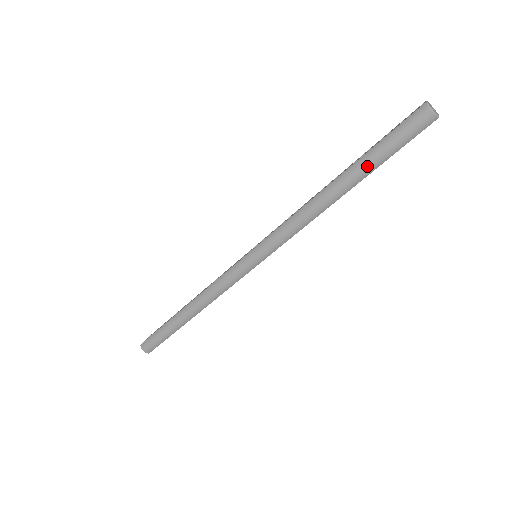
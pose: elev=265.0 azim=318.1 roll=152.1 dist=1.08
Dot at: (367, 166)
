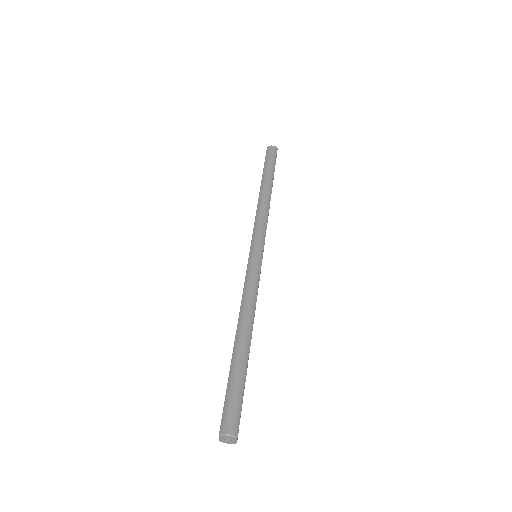
Dot at: (269, 172)
